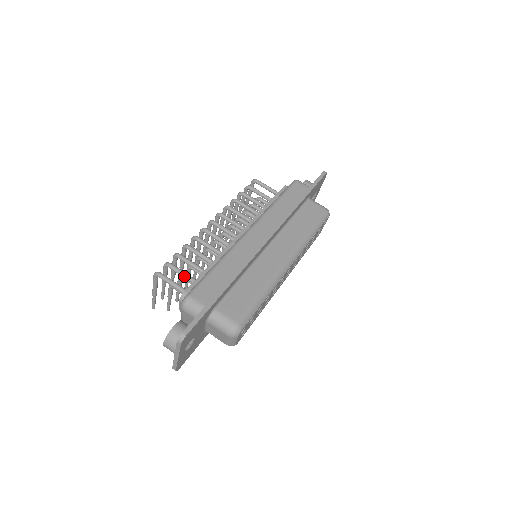
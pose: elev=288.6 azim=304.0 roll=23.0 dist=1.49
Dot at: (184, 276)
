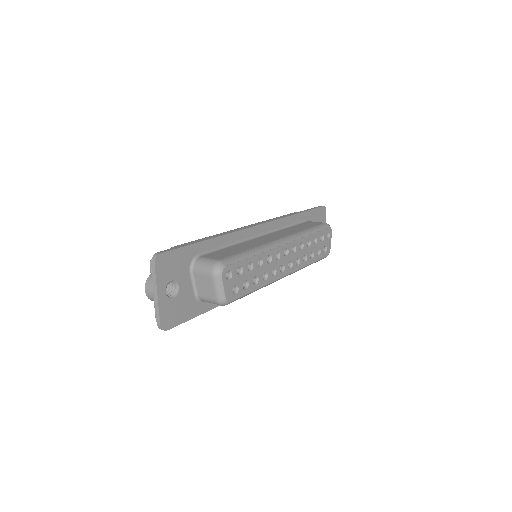
Dot at: occluded
